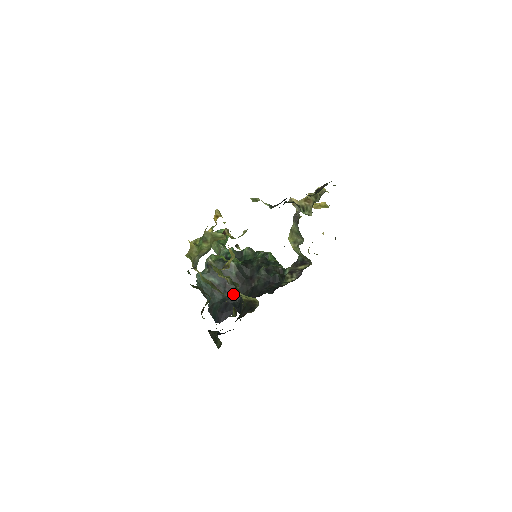
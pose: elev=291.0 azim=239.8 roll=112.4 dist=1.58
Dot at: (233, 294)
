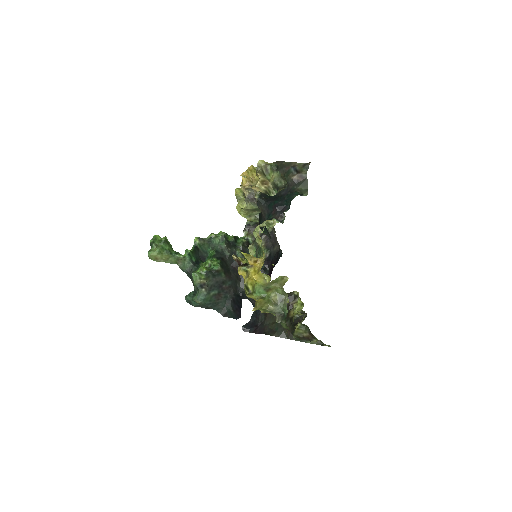
Dot at: occluded
